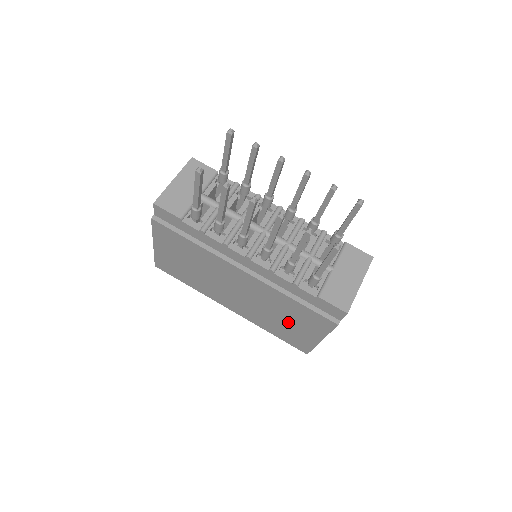
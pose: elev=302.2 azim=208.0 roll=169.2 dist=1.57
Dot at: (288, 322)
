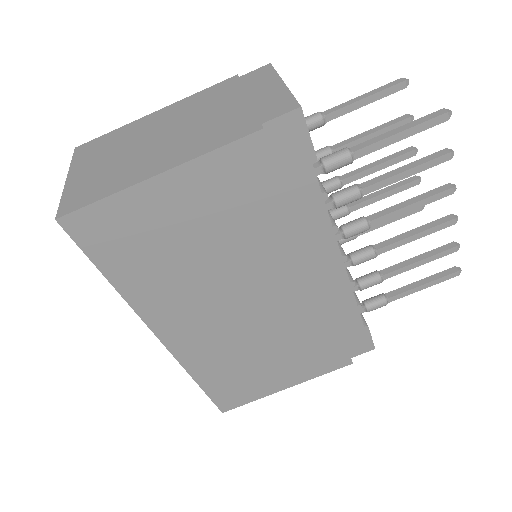
Dot at: (271, 361)
